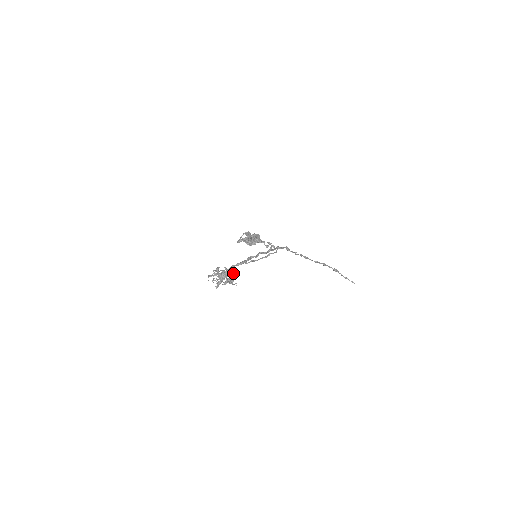
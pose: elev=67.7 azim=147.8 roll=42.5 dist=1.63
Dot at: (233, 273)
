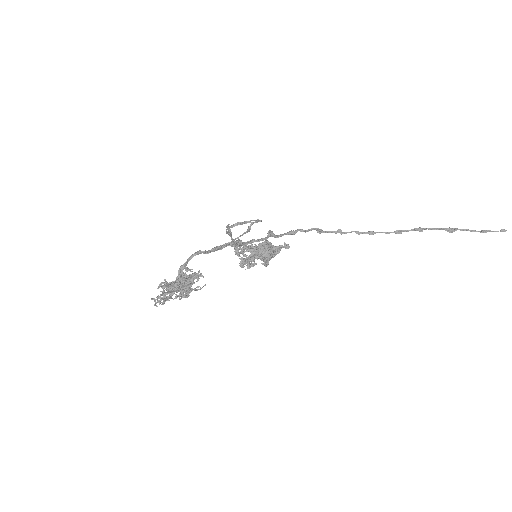
Dot at: (188, 275)
